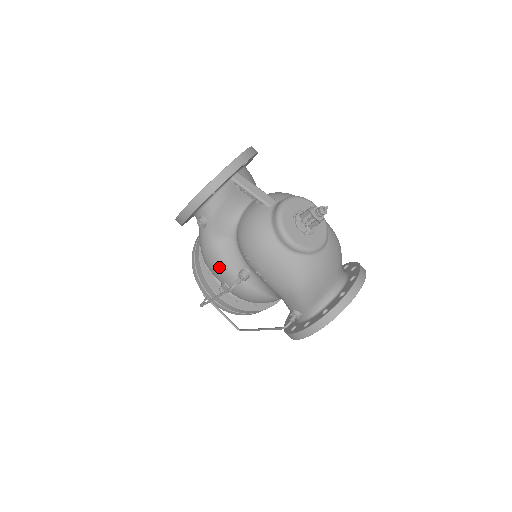
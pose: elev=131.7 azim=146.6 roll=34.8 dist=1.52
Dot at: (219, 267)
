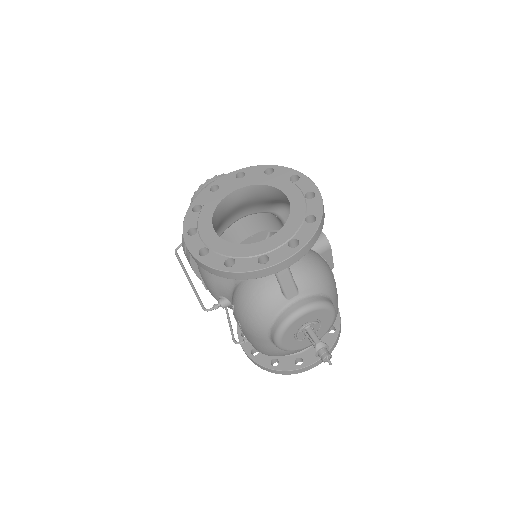
Dot at: (205, 280)
